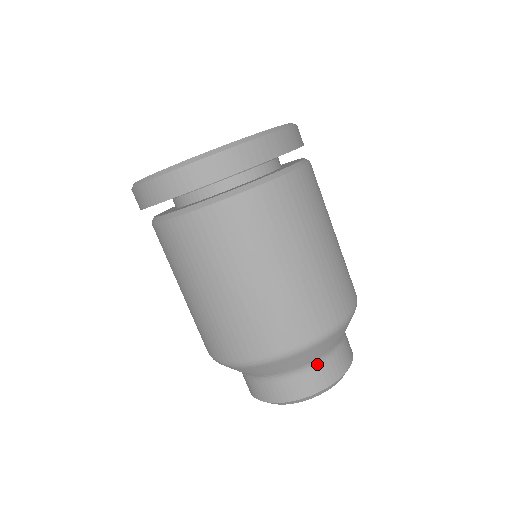
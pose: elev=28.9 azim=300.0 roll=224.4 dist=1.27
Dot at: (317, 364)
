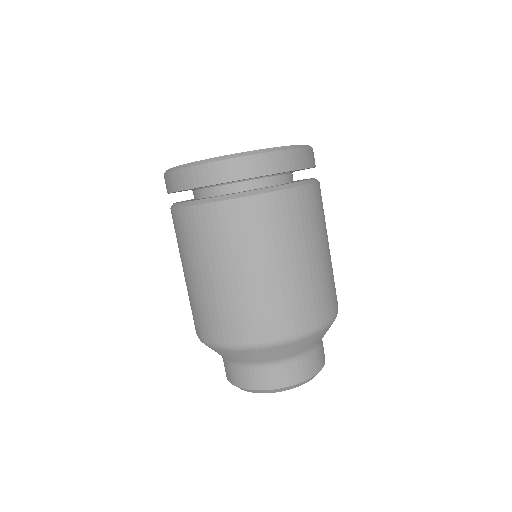
Dot at: (307, 354)
